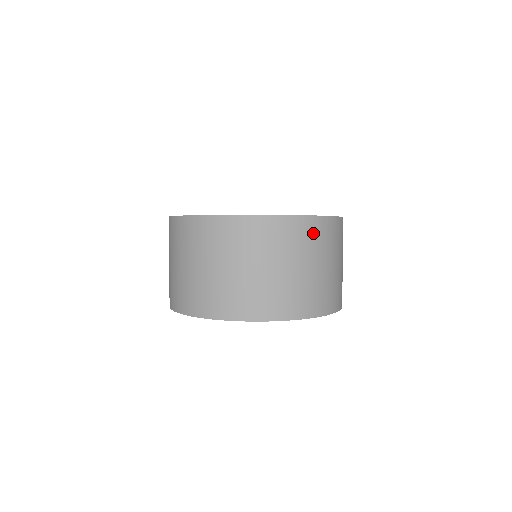
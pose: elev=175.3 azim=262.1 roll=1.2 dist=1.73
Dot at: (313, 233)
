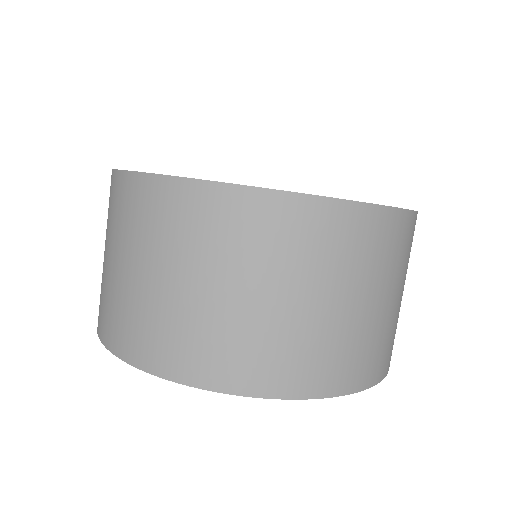
Dot at: (412, 240)
